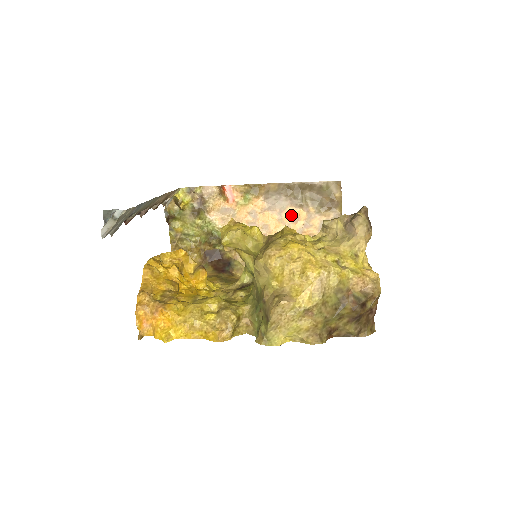
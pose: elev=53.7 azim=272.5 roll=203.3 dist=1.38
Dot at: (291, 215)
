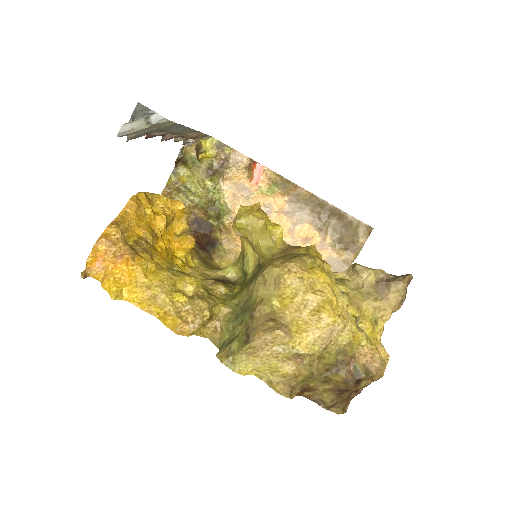
Dot at: (305, 233)
